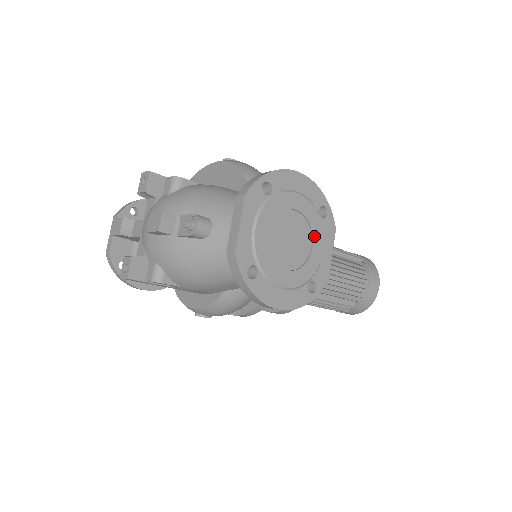
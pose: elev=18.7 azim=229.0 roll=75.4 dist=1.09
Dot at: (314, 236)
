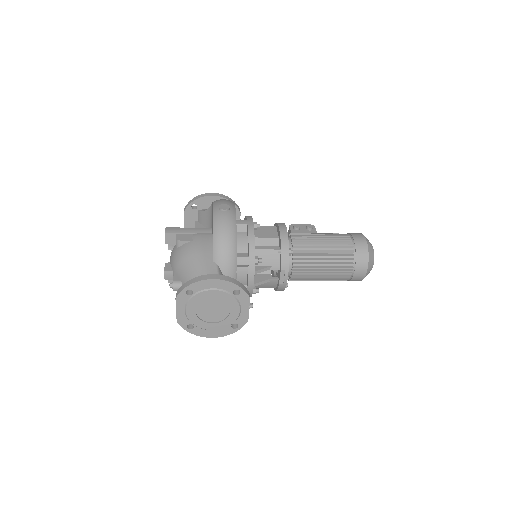
Dot at: (230, 306)
